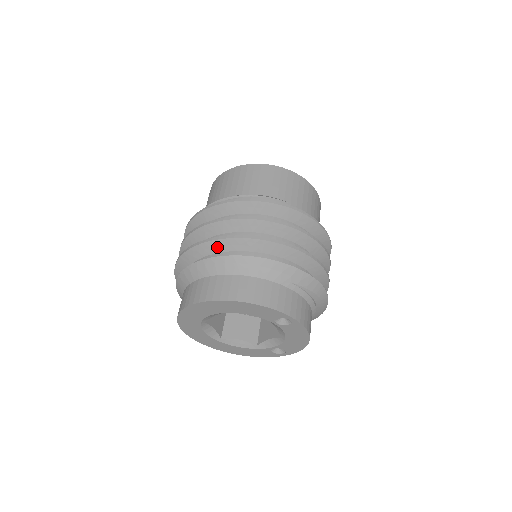
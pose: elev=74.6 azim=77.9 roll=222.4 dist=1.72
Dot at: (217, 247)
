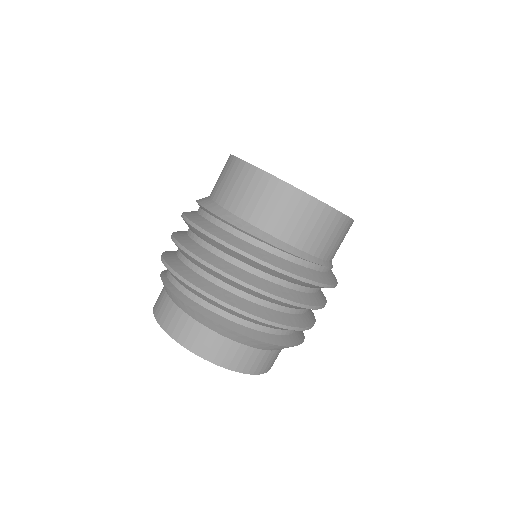
Dot at: (247, 319)
